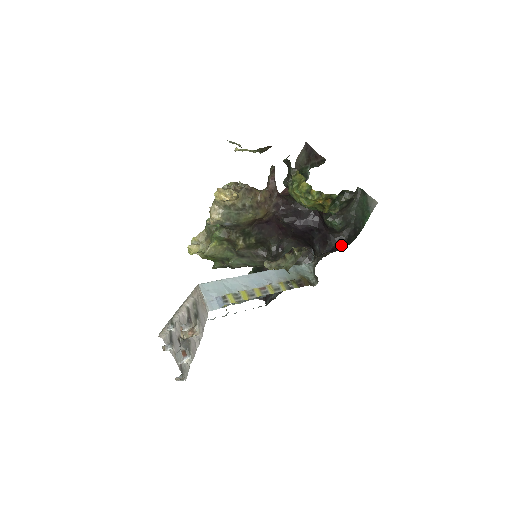
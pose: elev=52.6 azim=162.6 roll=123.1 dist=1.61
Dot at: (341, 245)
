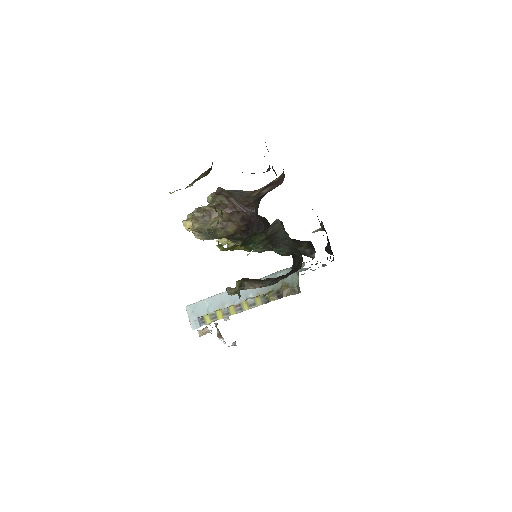
Dot at: (298, 265)
